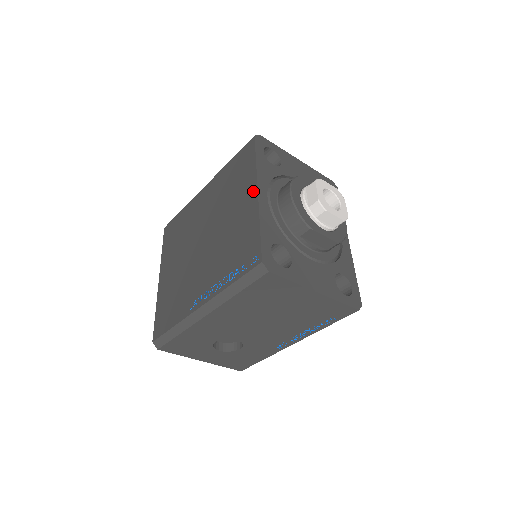
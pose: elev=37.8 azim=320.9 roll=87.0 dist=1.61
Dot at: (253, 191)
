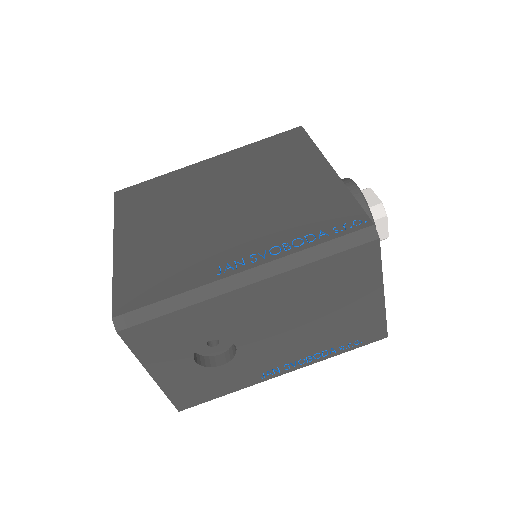
Dot at: (322, 166)
